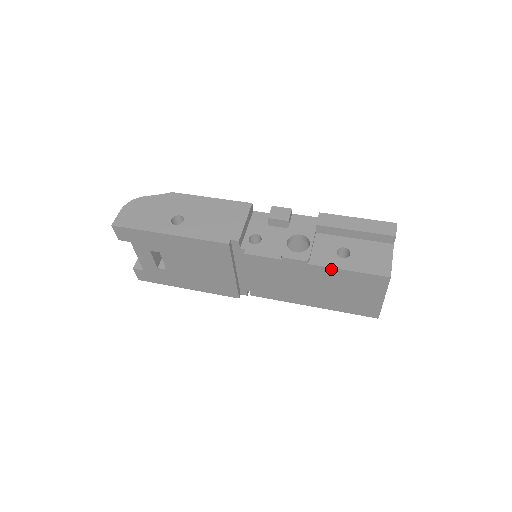
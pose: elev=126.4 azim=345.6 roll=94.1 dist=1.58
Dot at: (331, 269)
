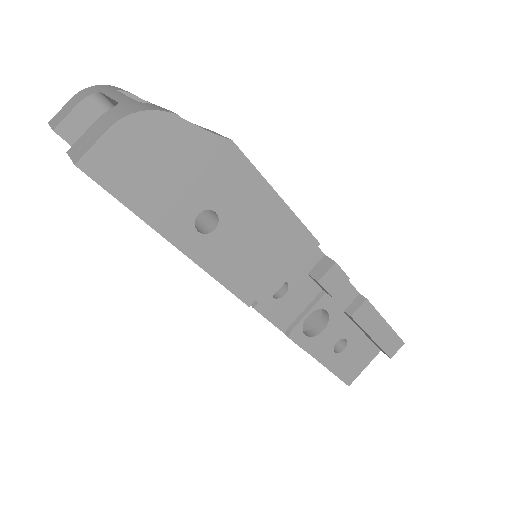
Dot at: (316, 359)
